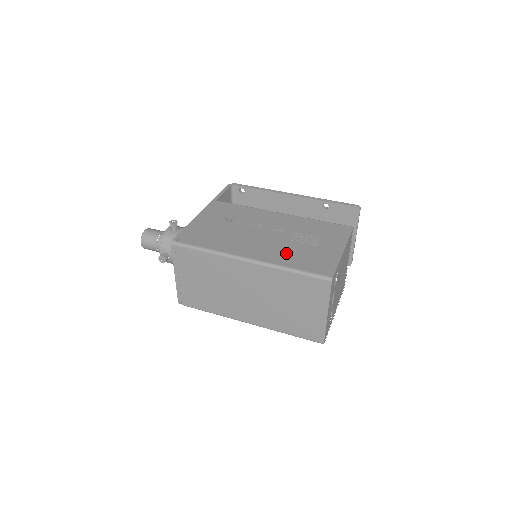
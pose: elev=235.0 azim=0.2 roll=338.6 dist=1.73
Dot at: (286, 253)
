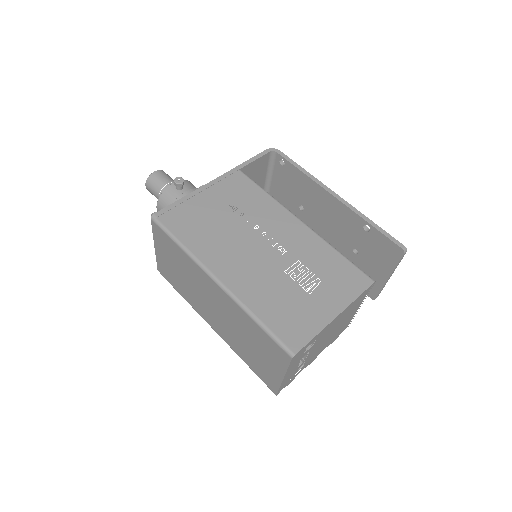
Dot at: (266, 290)
